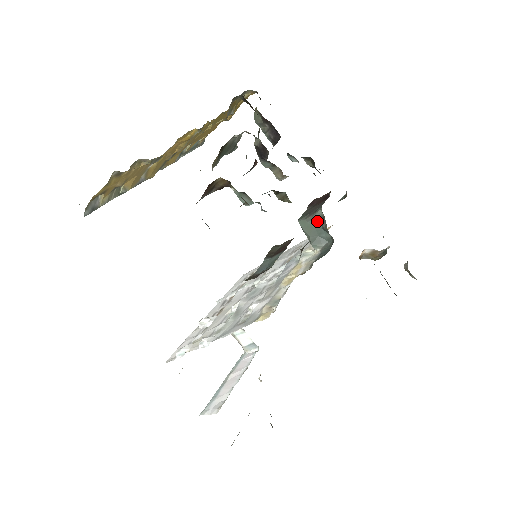
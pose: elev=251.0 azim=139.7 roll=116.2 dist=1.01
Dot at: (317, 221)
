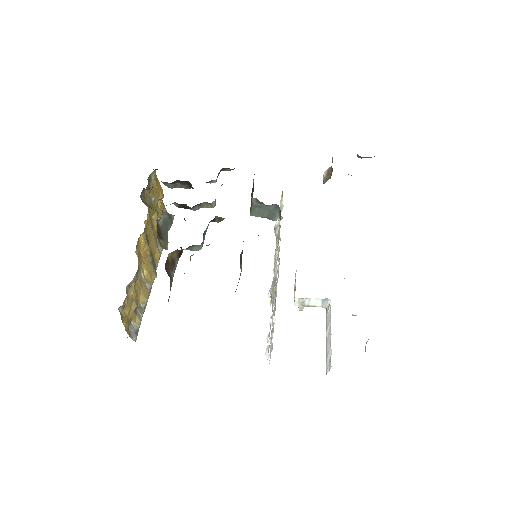
Dot at: (258, 205)
